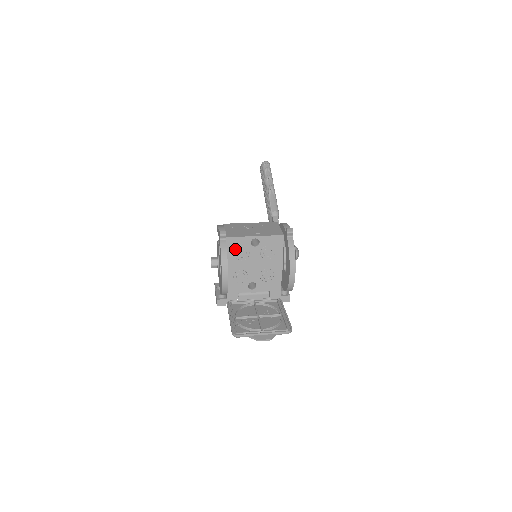
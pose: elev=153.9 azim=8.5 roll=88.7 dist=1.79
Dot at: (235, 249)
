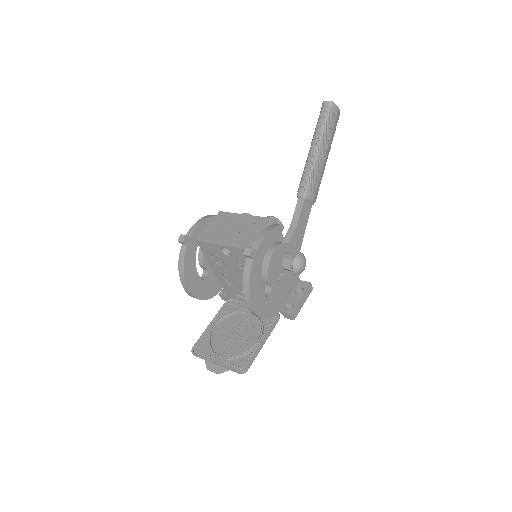
Dot at: (210, 253)
